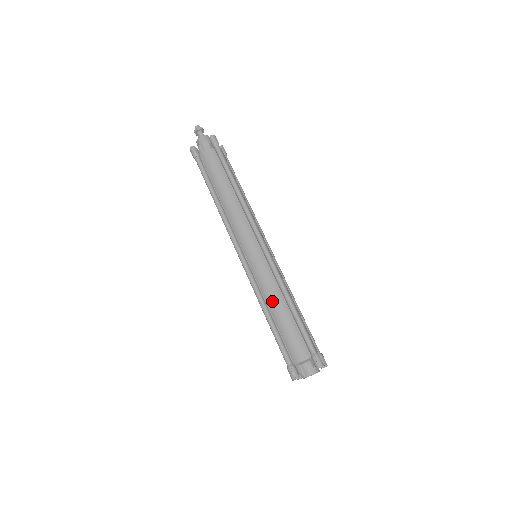
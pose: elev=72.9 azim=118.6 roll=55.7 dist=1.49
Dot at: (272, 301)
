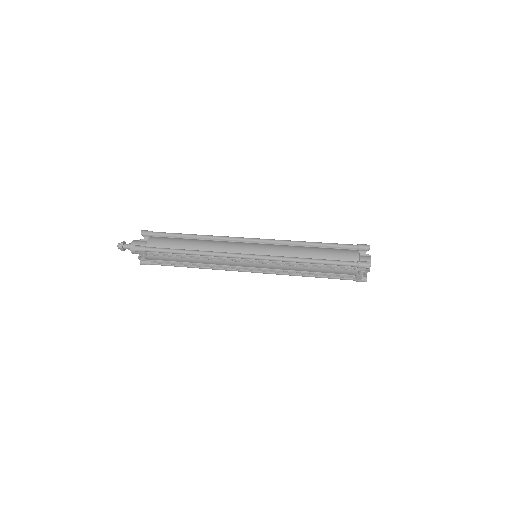
Dot at: (301, 252)
